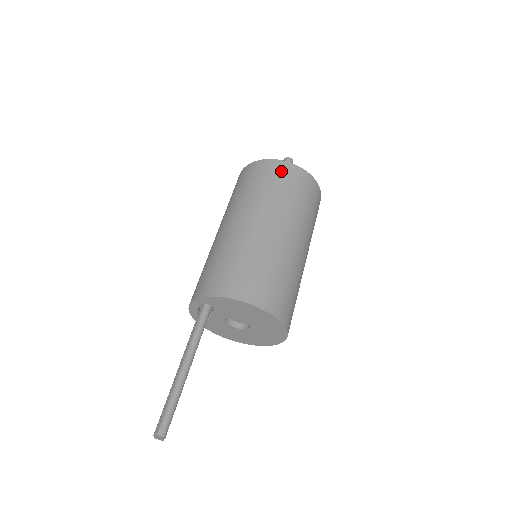
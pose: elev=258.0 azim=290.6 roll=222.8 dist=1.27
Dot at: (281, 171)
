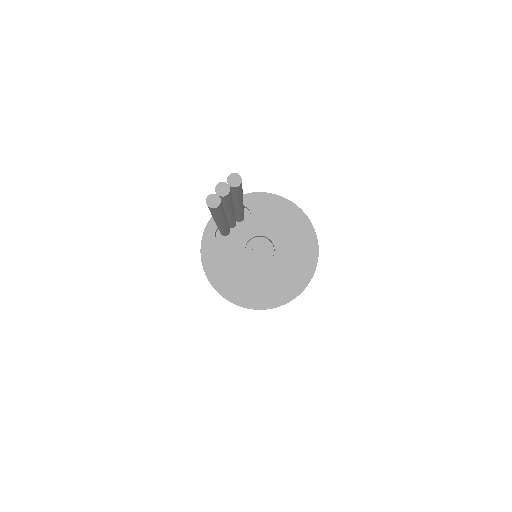
Dot at: occluded
